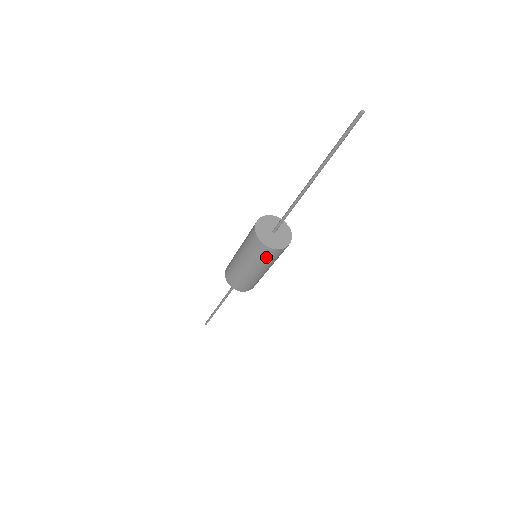
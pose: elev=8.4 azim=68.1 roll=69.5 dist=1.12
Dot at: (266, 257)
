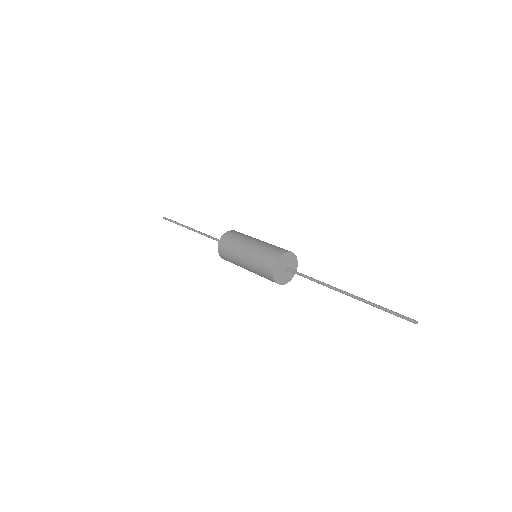
Dot at: occluded
